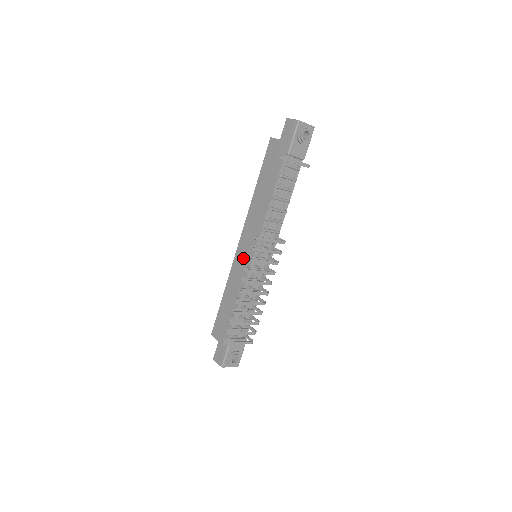
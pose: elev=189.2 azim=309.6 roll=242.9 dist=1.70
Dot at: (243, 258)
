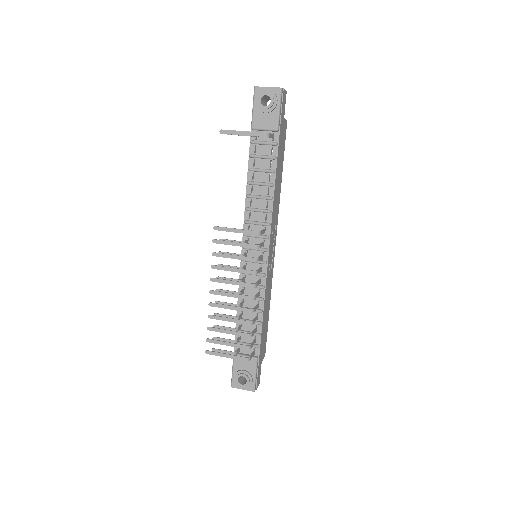
Dot at: occluded
